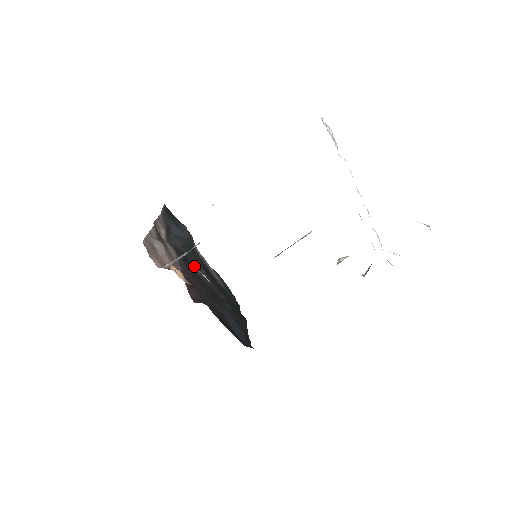
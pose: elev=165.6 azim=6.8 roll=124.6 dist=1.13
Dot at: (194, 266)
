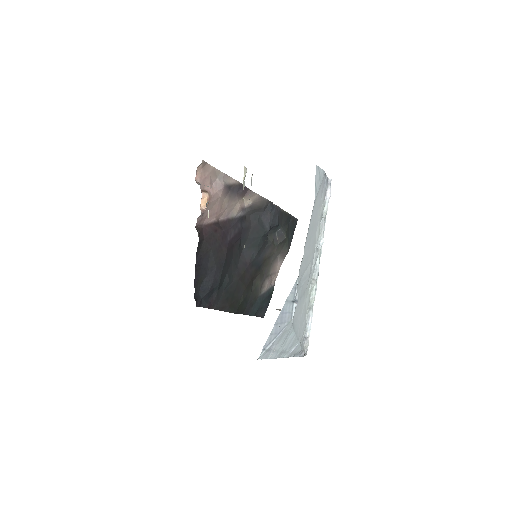
Dot at: (248, 246)
